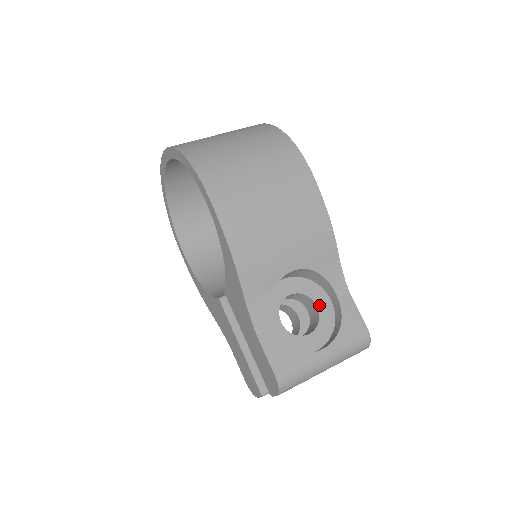
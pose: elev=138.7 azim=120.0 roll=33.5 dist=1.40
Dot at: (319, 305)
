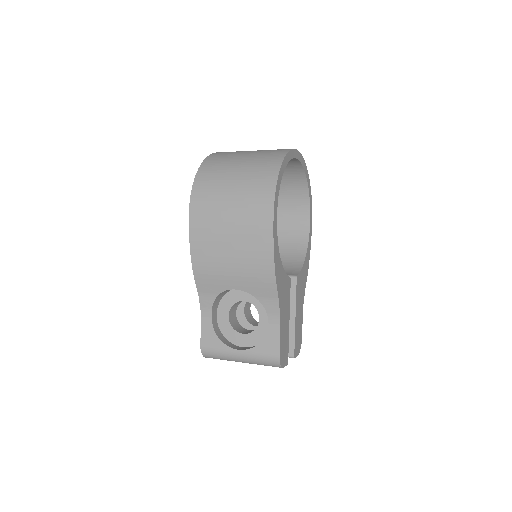
Dot at: (261, 319)
